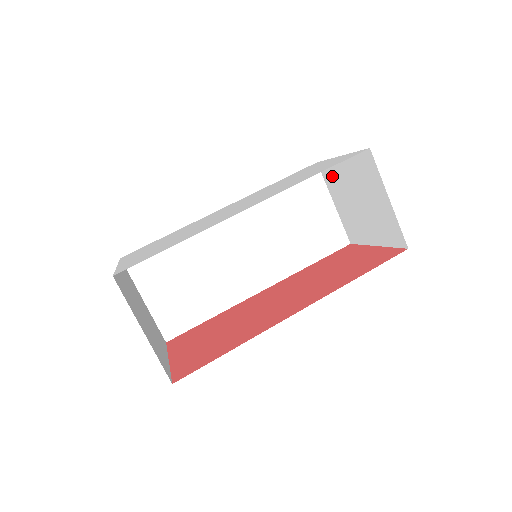
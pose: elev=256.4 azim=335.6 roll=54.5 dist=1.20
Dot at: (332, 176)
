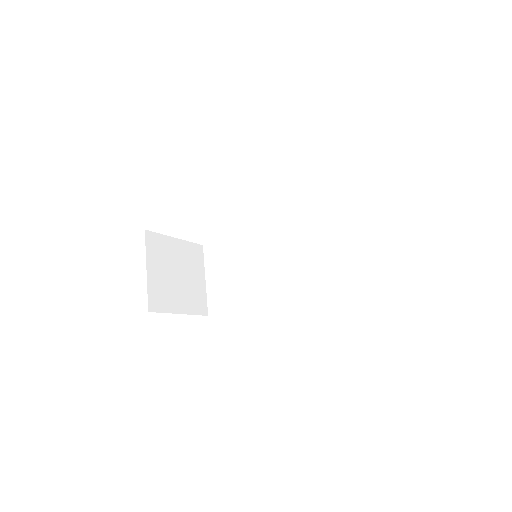
Dot at: occluded
